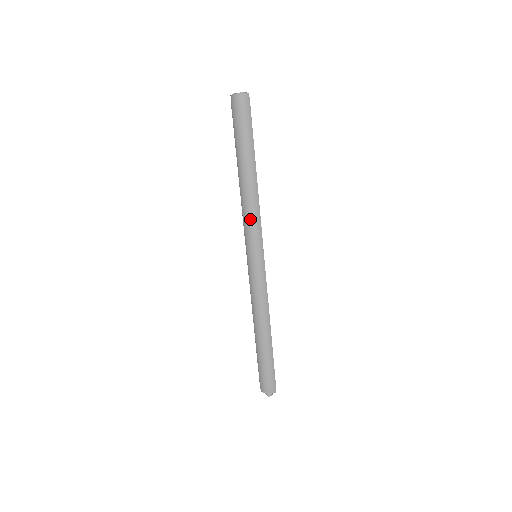
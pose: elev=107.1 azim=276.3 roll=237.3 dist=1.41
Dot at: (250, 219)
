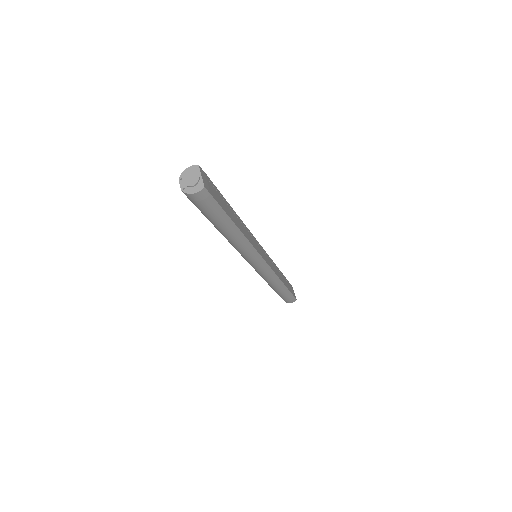
Dot at: (244, 252)
